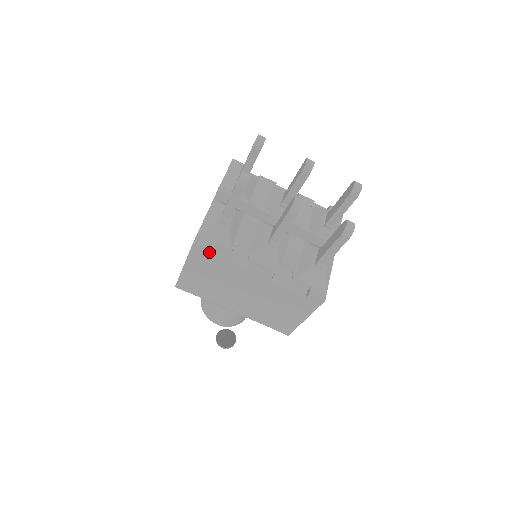
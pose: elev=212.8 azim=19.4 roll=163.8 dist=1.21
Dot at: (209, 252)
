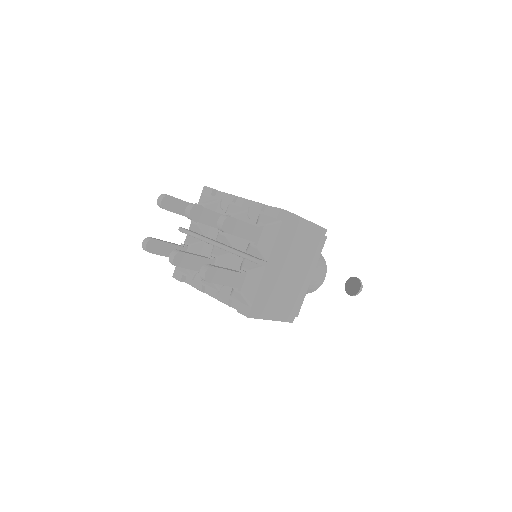
Dot at: (185, 280)
